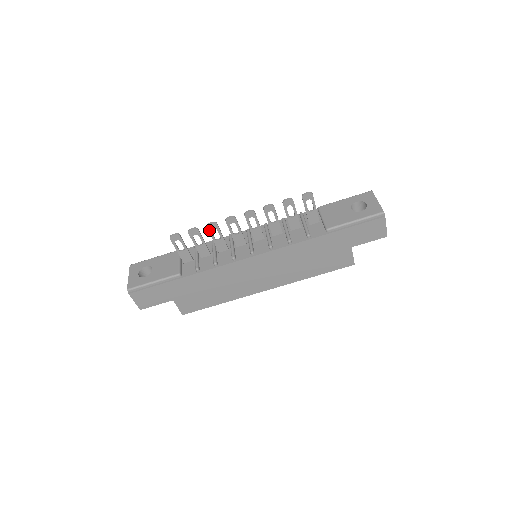
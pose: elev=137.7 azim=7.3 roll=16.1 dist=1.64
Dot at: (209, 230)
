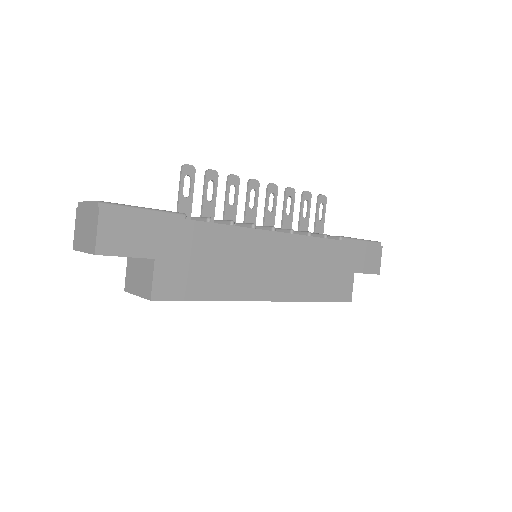
Dot at: (228, 183)
